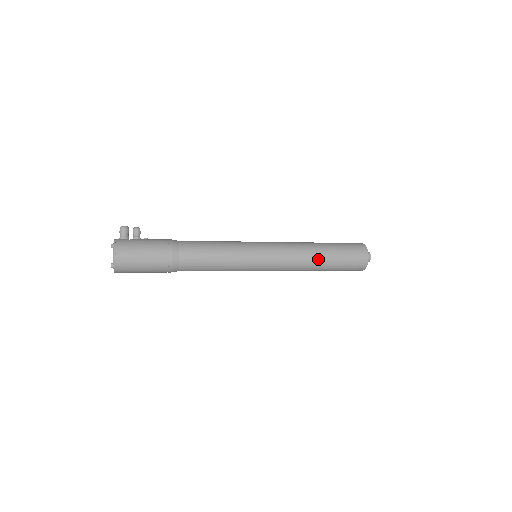
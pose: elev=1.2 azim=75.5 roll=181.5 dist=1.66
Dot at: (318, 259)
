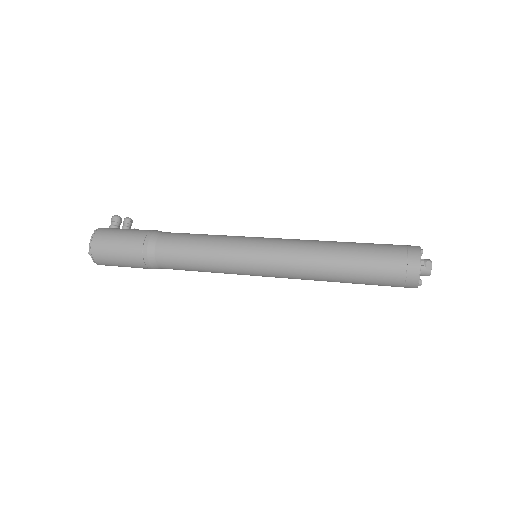
Dot at: (335, 258)
